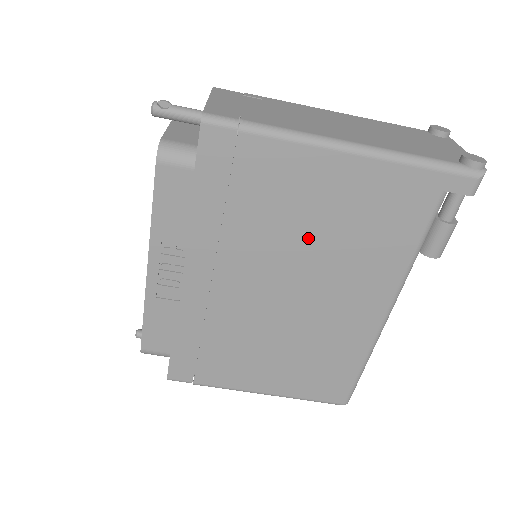
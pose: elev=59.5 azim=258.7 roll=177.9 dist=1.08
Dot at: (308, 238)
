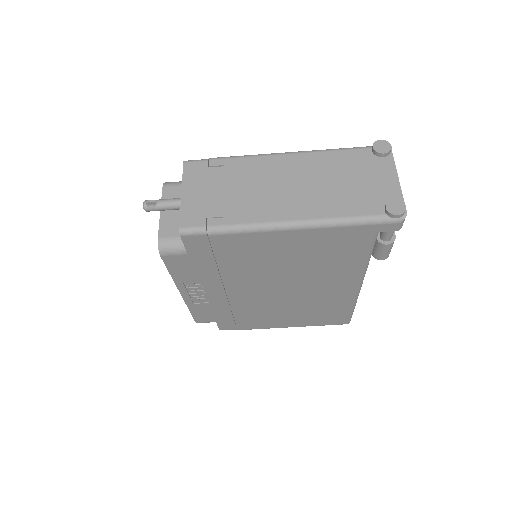
Dot at: (283, 267)
